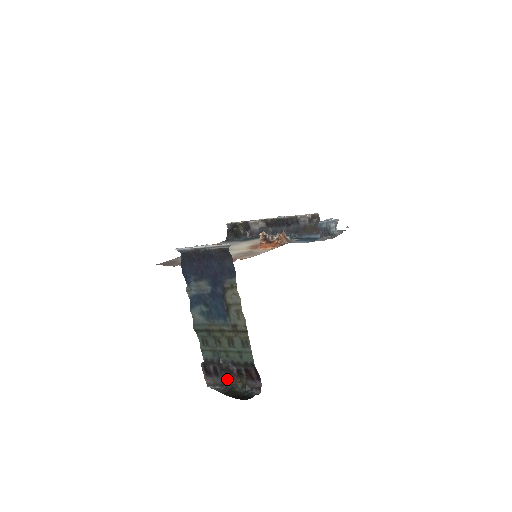
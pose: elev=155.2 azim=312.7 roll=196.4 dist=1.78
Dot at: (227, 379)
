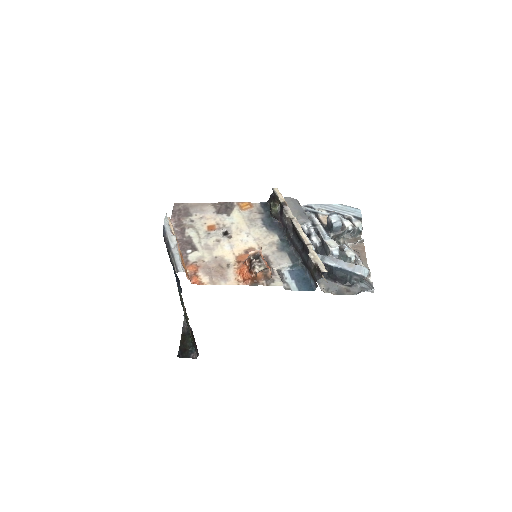
Dot at: occluded
